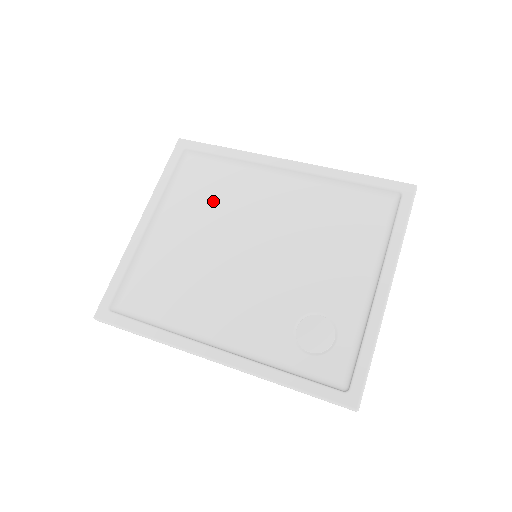
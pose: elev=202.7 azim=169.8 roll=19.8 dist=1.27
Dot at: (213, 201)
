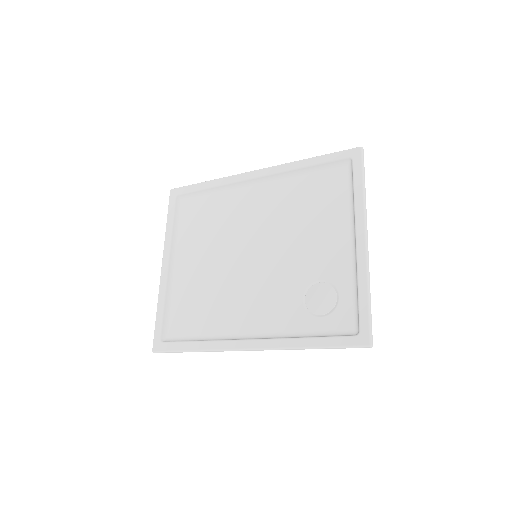
Dot at: (210, 227)
